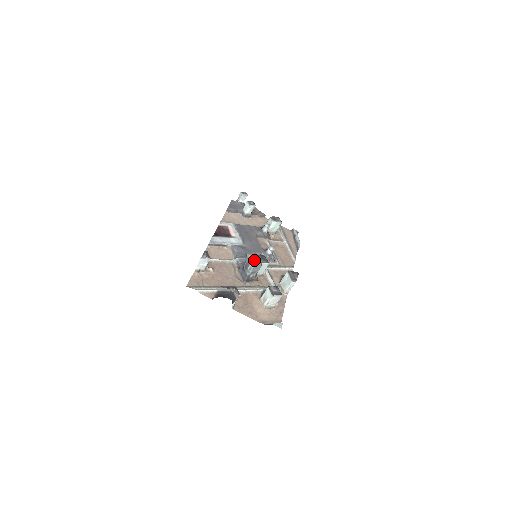
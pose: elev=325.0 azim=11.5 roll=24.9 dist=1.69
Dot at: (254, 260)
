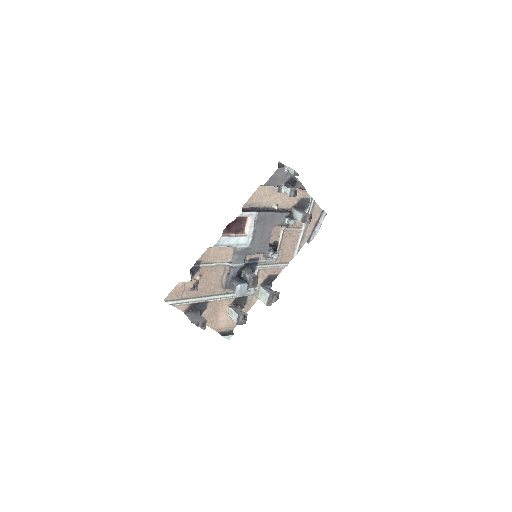
Dot at: (242, 289)
